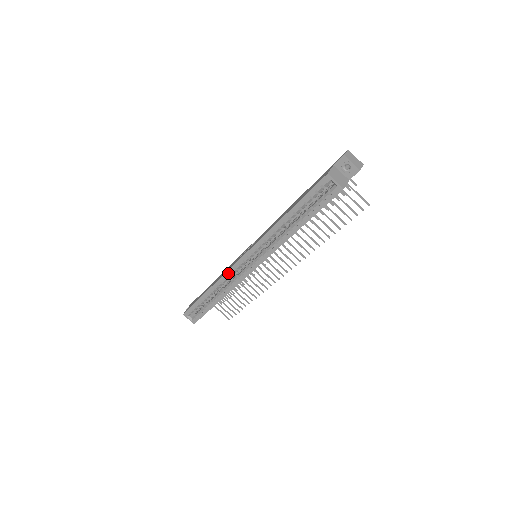
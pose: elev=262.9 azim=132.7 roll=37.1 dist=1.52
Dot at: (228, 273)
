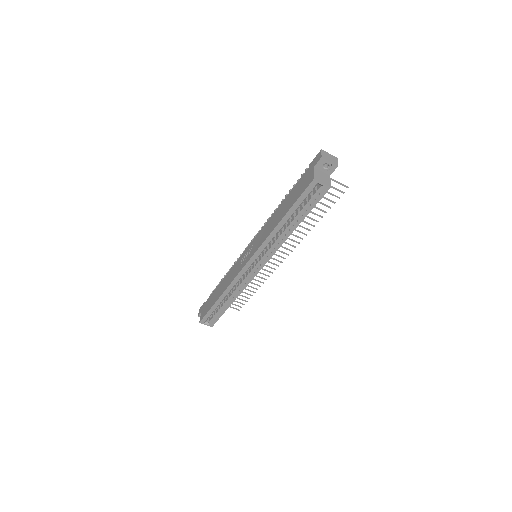
Dot at: (236, 279)
